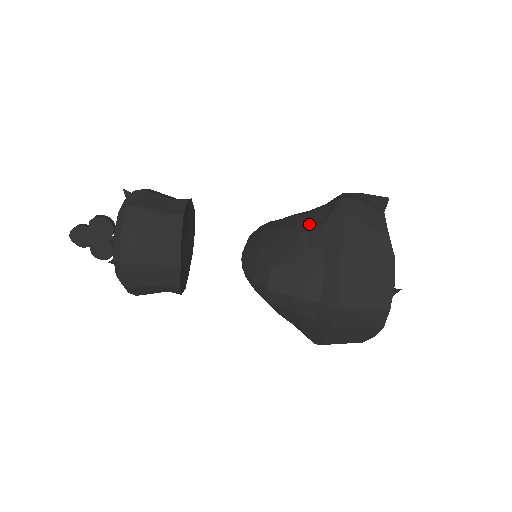
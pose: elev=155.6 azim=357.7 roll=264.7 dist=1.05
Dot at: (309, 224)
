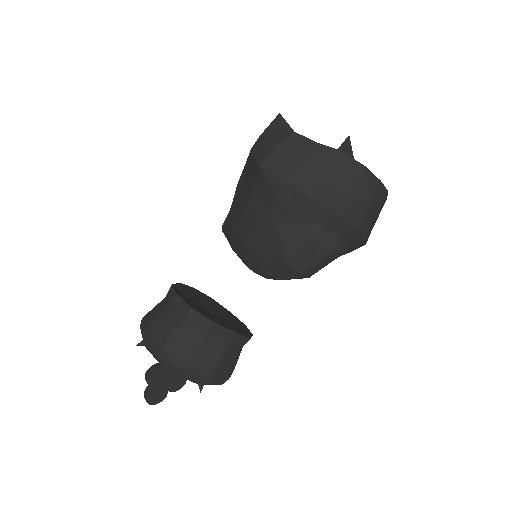
Dot at: (266, 207)
